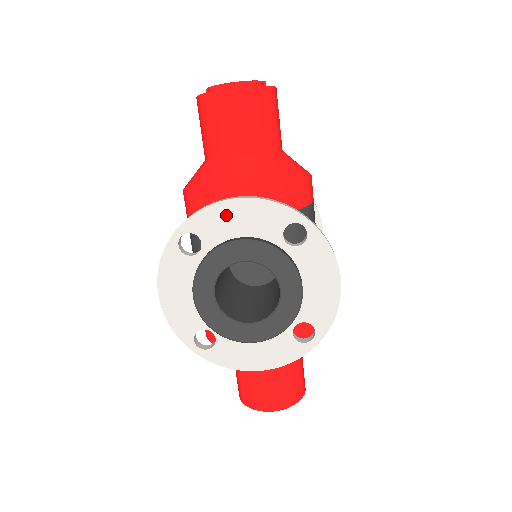
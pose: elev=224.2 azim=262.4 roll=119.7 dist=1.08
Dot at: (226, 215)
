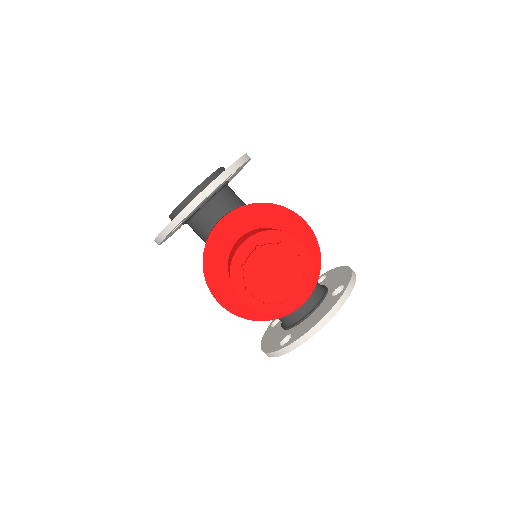
Dot at: occluded
